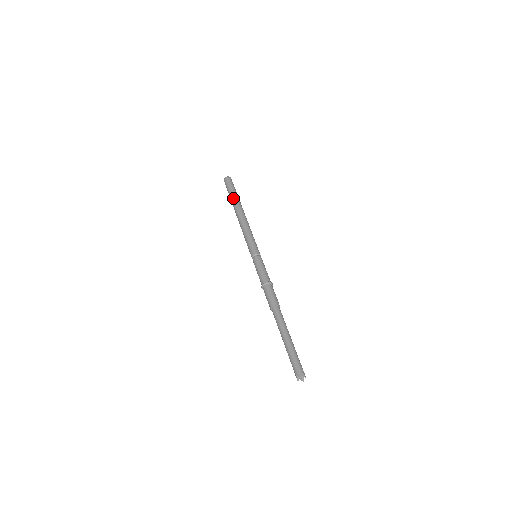
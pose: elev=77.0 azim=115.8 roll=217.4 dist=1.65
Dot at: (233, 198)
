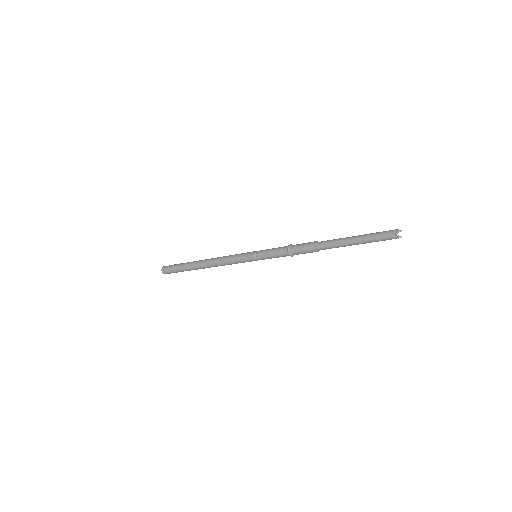
Dot at: (187, 264)
